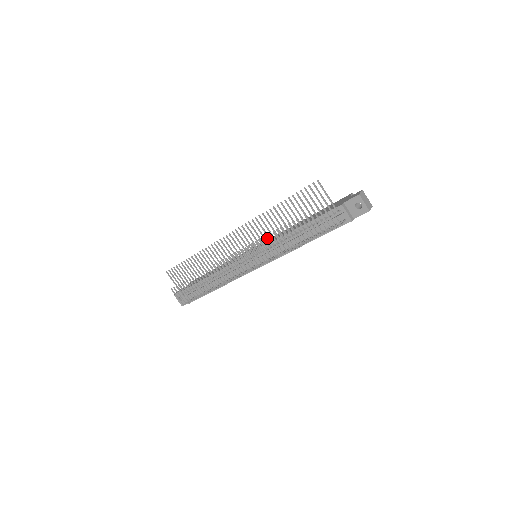
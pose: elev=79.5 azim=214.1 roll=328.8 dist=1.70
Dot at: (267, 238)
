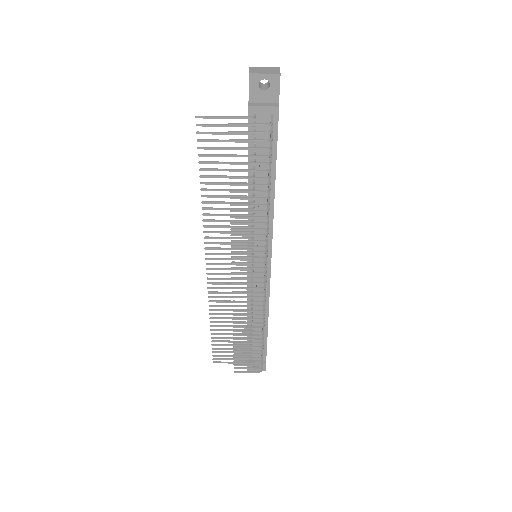
Dot at: (234, 230)
